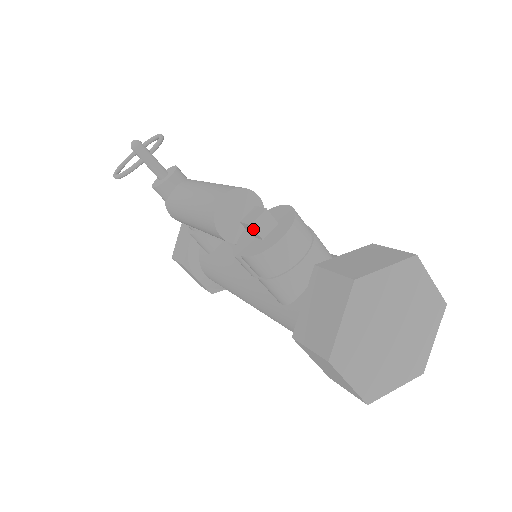
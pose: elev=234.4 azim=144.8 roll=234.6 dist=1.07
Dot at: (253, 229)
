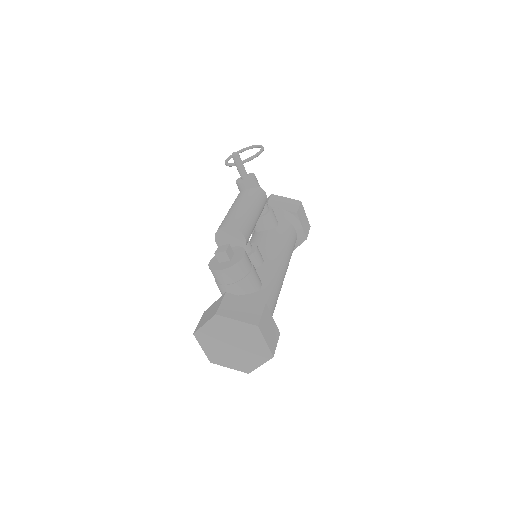
Dot at: (216, 255)
